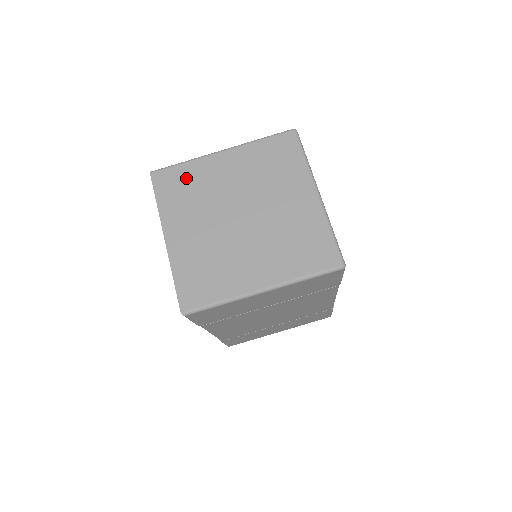
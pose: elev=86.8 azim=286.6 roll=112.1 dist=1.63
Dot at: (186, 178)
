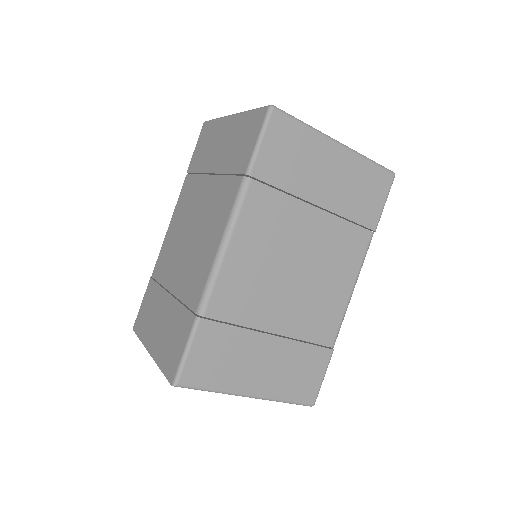
Dot at: occluded
